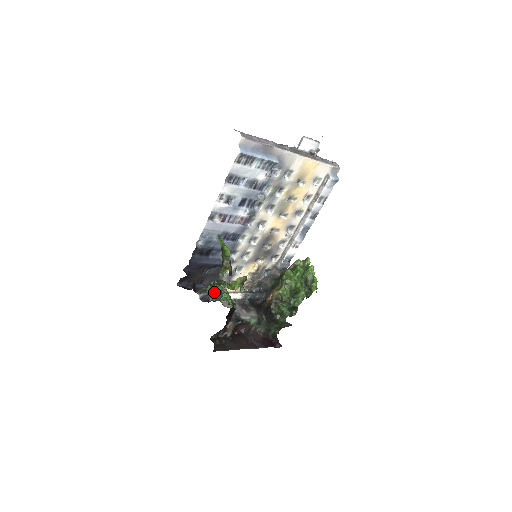
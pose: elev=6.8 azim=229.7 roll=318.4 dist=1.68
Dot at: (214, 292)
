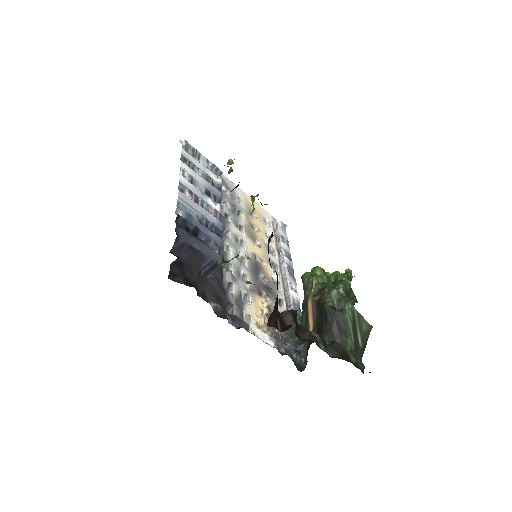
Dot at: occluded
